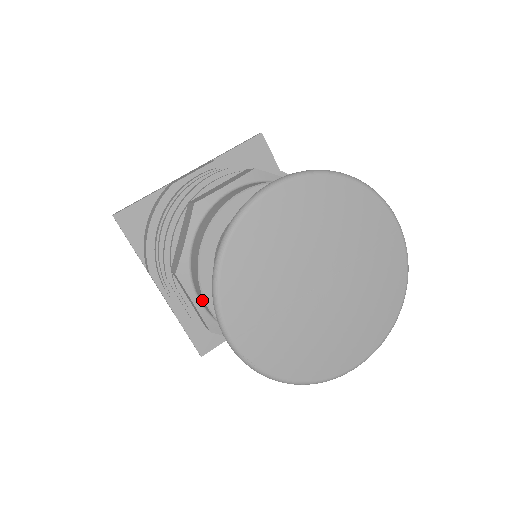
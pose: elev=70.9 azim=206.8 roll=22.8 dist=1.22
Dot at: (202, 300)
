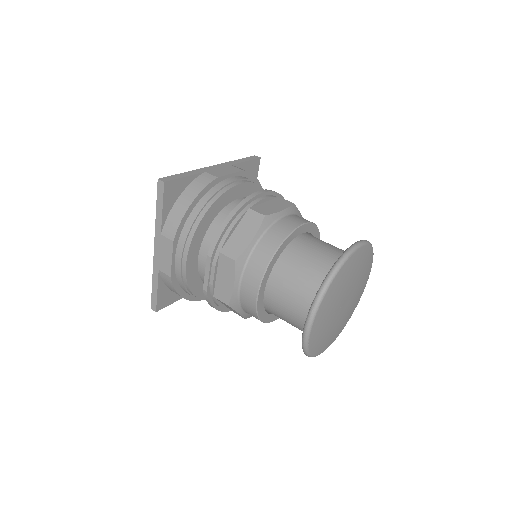
Dot at: (251, 286)
